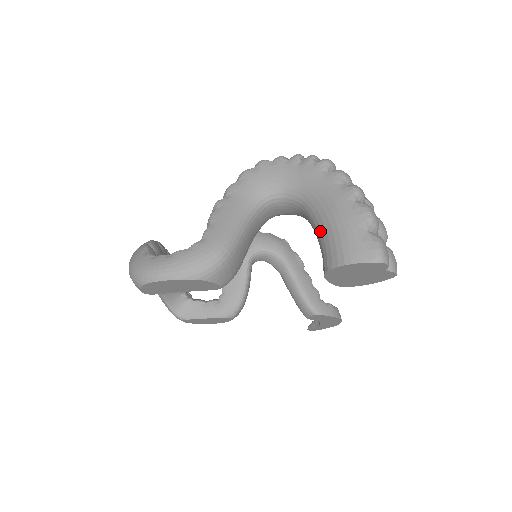
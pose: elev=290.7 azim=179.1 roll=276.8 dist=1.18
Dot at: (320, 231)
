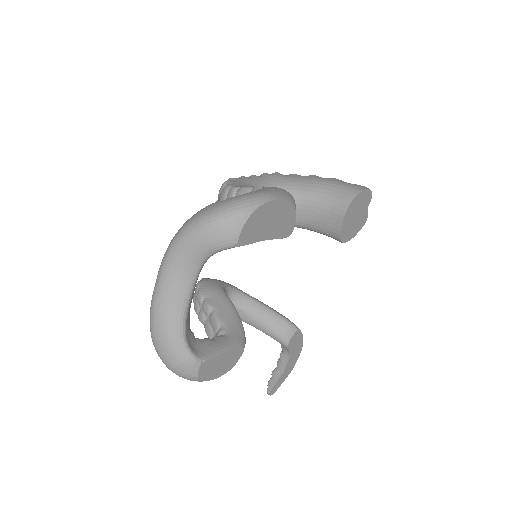
Dot at: (319, 194)
